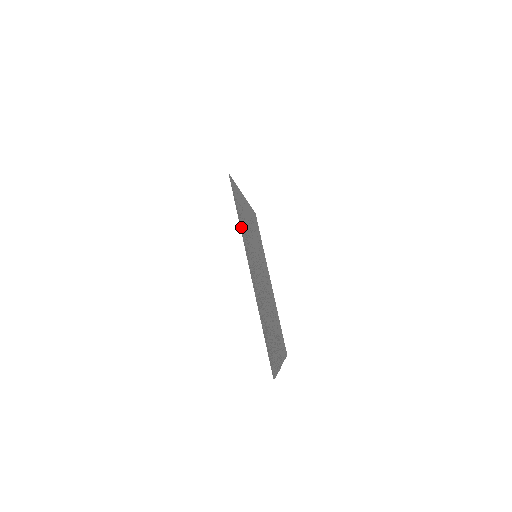
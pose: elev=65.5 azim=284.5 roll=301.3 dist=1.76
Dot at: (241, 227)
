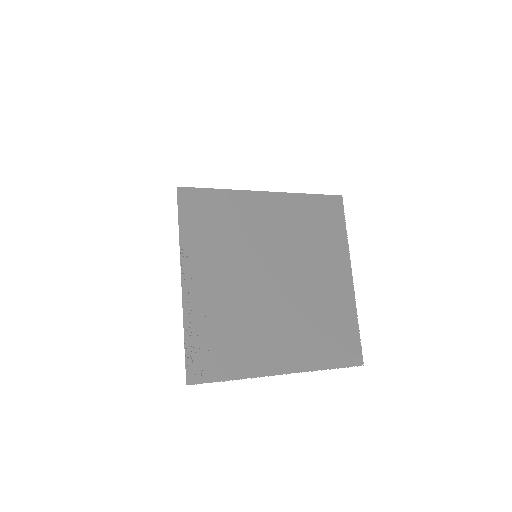
Dot at: (187, 236)
